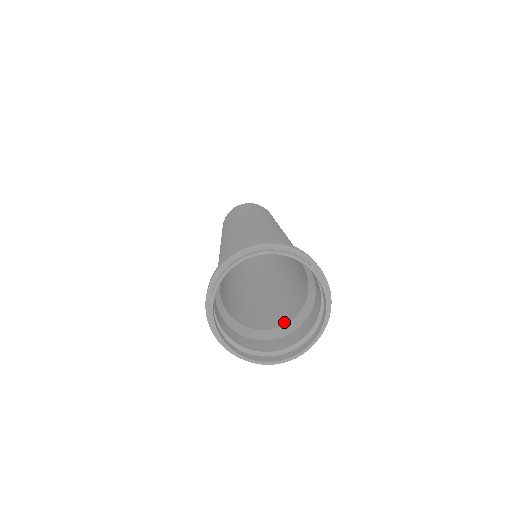
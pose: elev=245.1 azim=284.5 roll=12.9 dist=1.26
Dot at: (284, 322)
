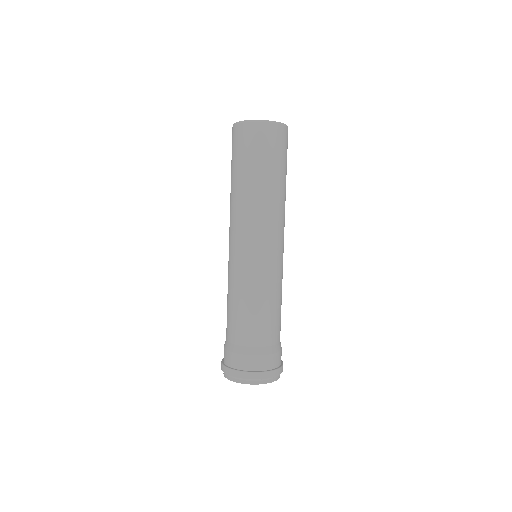
Dot at: occluded
